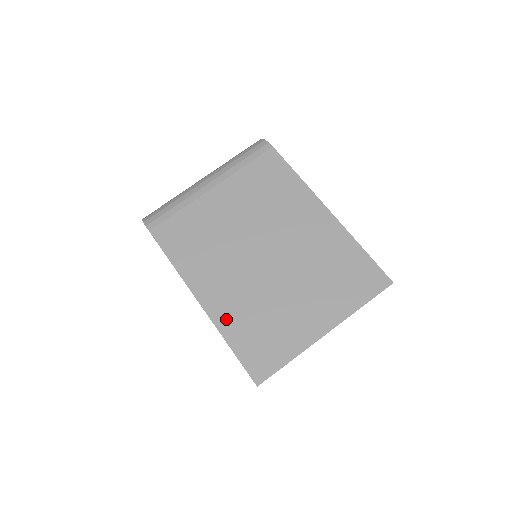
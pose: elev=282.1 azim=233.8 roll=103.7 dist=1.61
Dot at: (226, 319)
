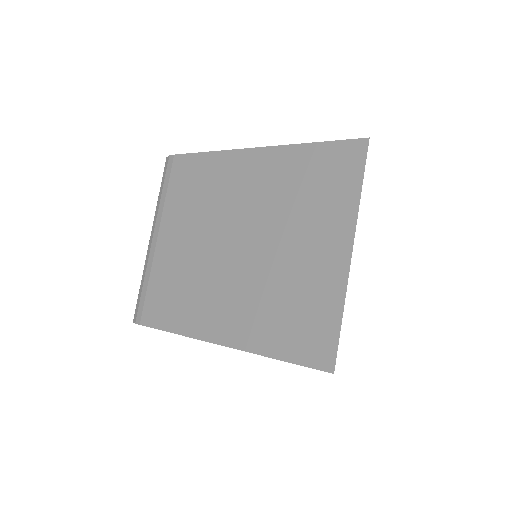
Dot at: (253, 336)
